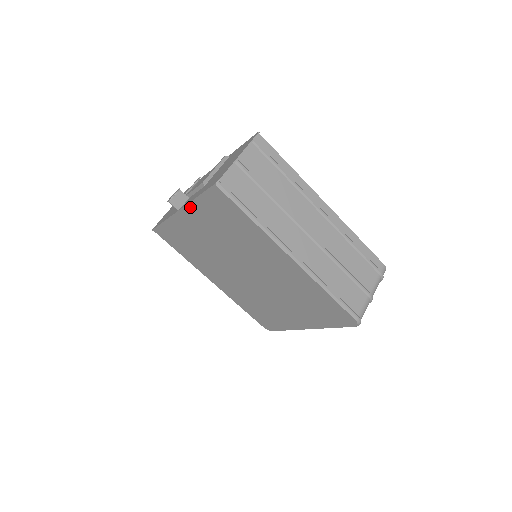
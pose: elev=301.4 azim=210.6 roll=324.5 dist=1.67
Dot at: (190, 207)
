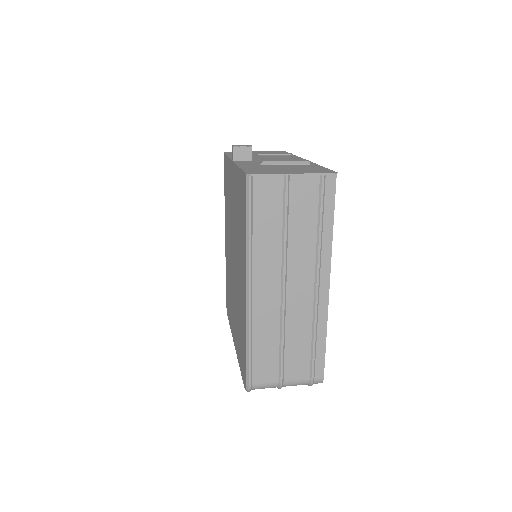
Dot at: occluded
